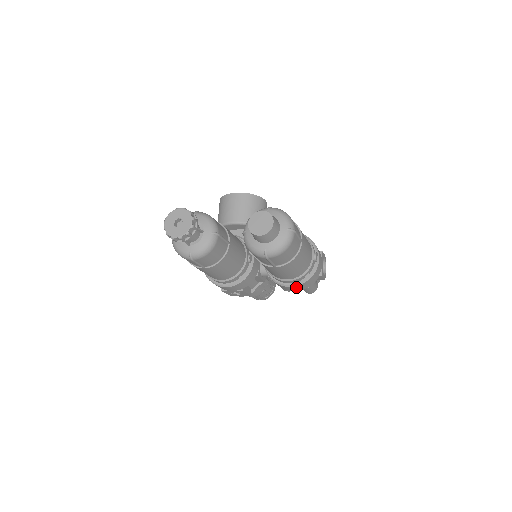
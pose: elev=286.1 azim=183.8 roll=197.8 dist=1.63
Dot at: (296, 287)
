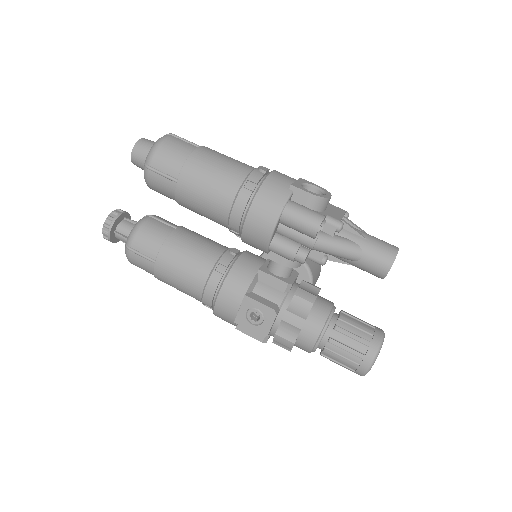
Dot at: (256, 213)
